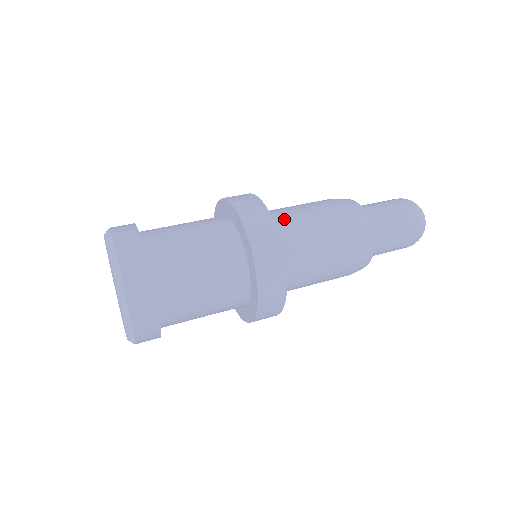
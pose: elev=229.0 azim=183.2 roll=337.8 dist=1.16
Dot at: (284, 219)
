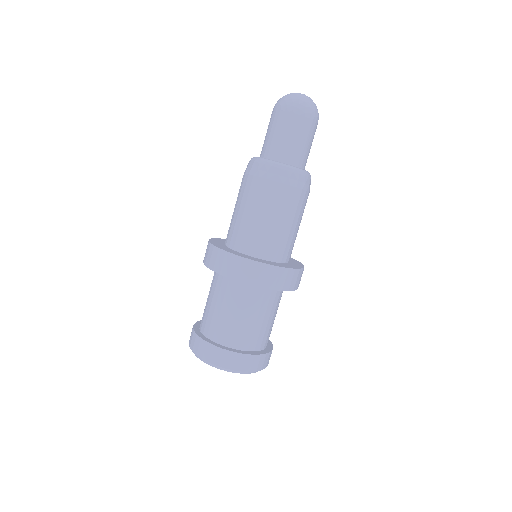
Dot at: (234, 232)
